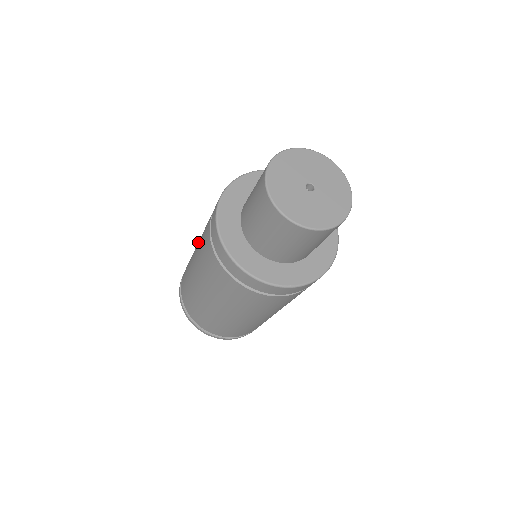
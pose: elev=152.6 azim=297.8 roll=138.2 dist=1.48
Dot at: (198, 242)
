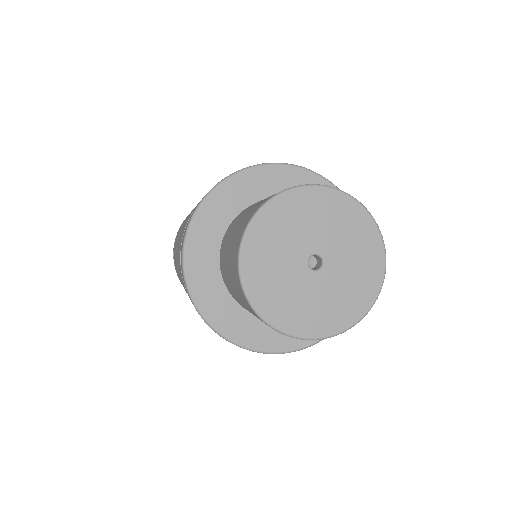
Dot at: occluded
